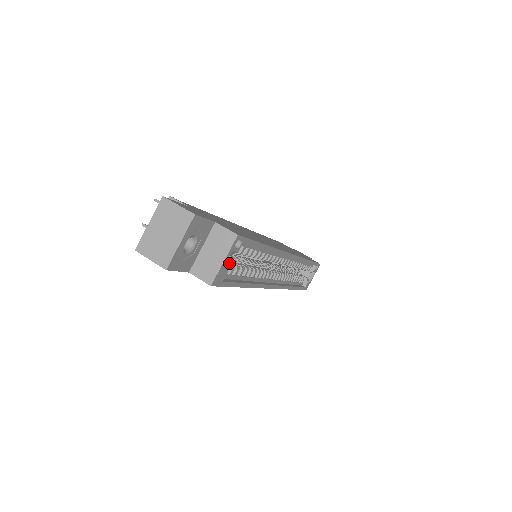
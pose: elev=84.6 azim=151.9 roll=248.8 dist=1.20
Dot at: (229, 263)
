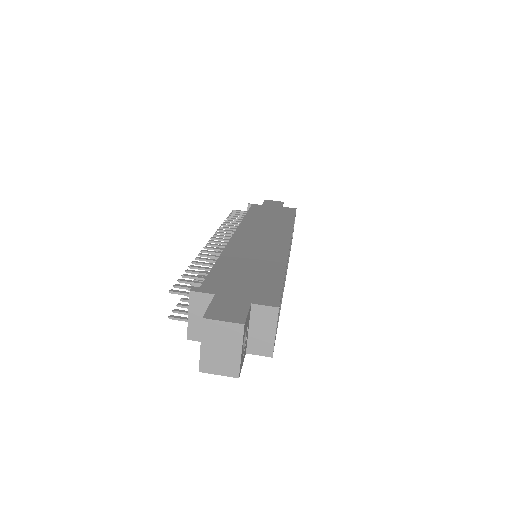
Dot at: occluded
